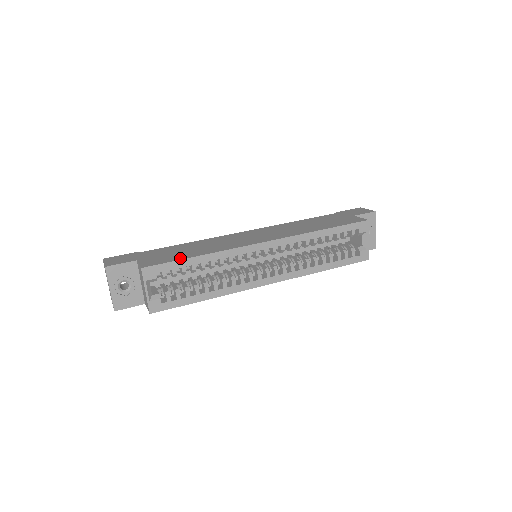
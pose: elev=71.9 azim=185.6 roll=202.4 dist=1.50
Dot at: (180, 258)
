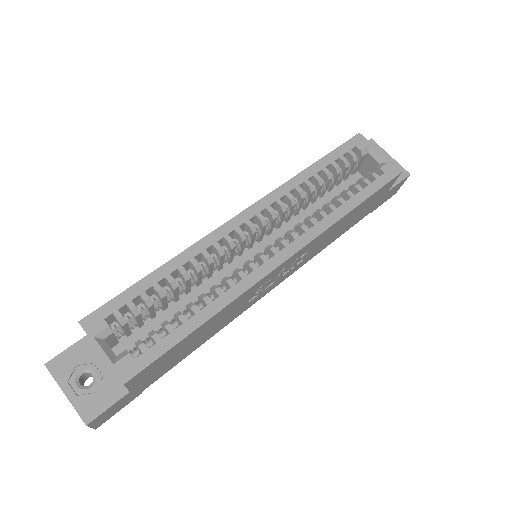
Dot at: (133, 287)
